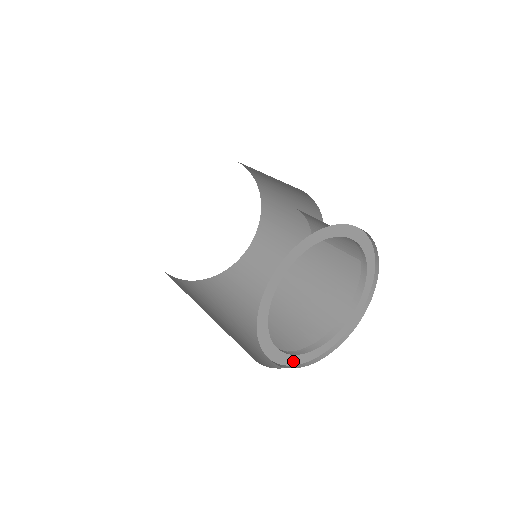
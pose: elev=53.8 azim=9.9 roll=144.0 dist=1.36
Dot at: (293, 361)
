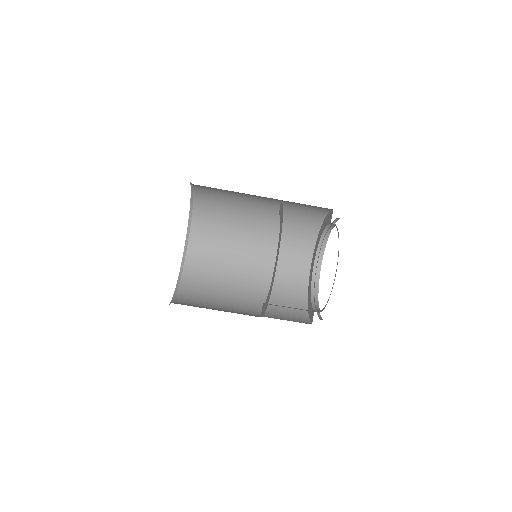
Dot at: occluded
